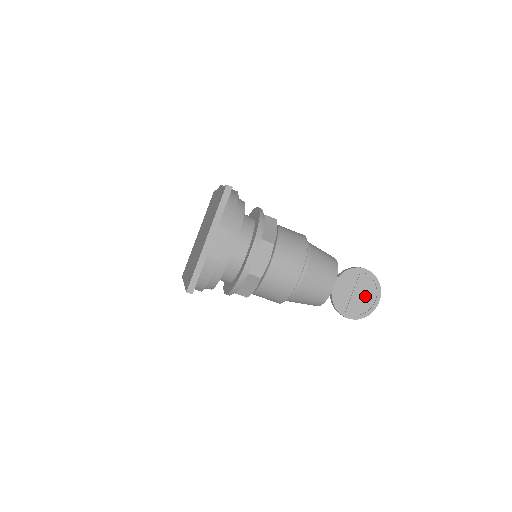
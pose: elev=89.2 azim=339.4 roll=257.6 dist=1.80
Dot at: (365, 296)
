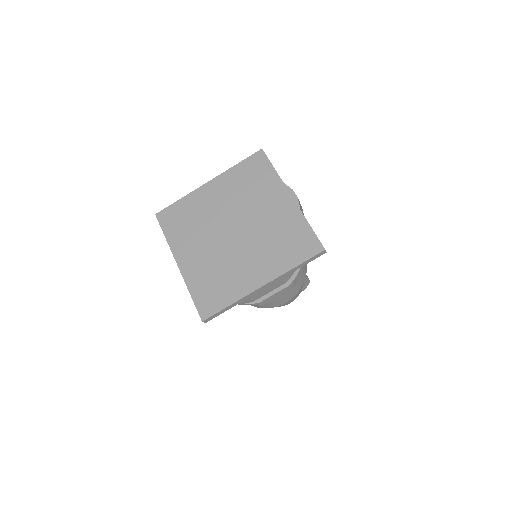
Dot at: occluded
